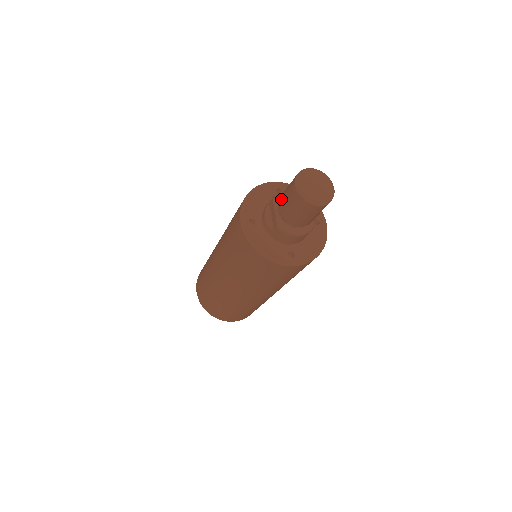
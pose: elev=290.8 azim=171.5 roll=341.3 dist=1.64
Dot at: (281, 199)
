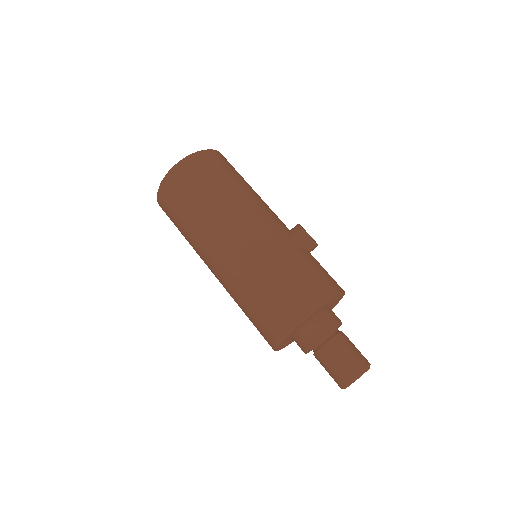
Dot at: (335, 350)
